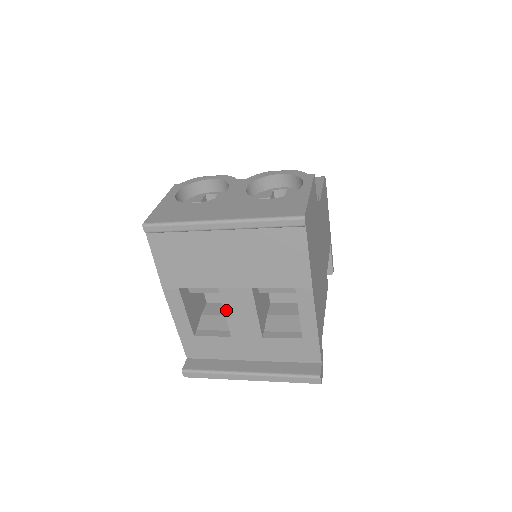
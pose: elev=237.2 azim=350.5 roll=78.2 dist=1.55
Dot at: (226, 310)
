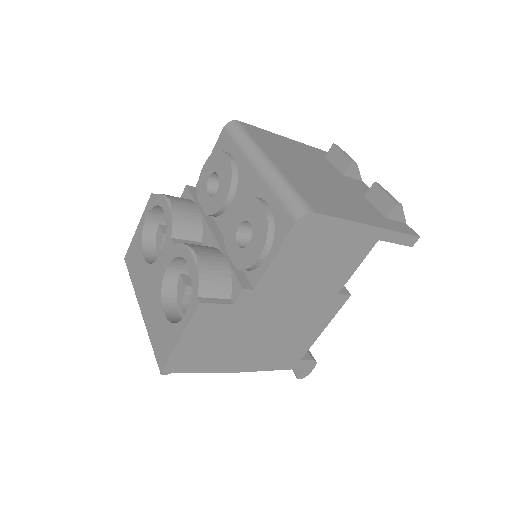
Dot at: occluded
